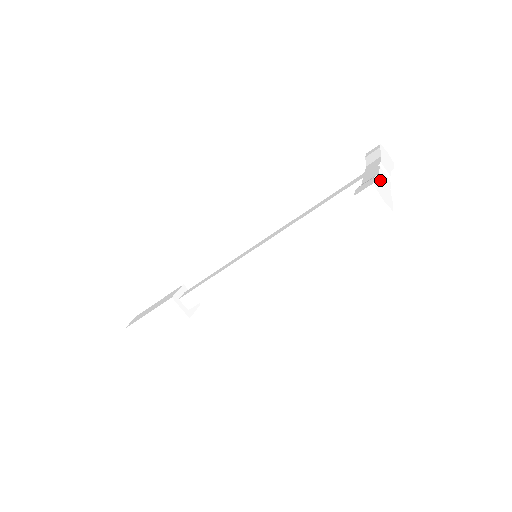
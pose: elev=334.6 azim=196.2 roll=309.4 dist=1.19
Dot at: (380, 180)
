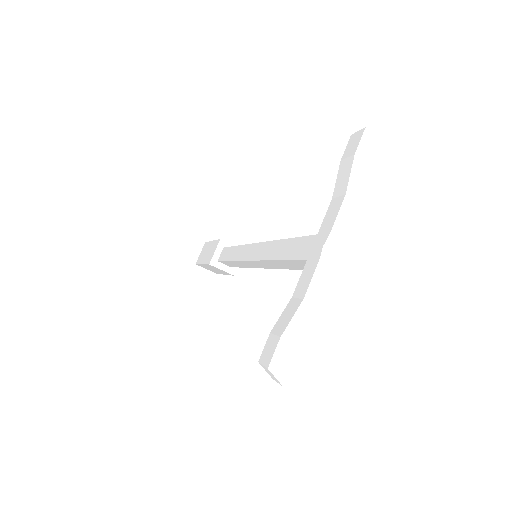
Dot at: (299, 321)
